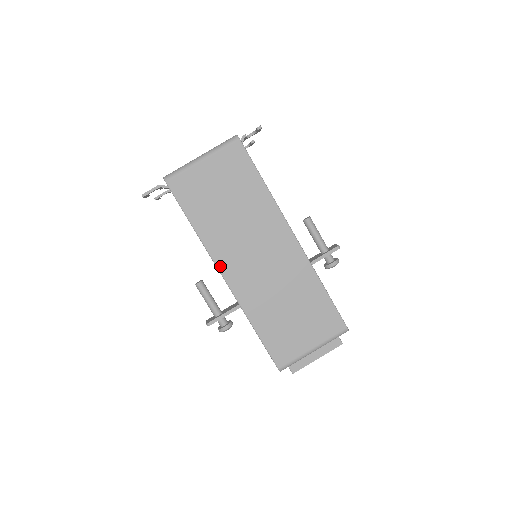
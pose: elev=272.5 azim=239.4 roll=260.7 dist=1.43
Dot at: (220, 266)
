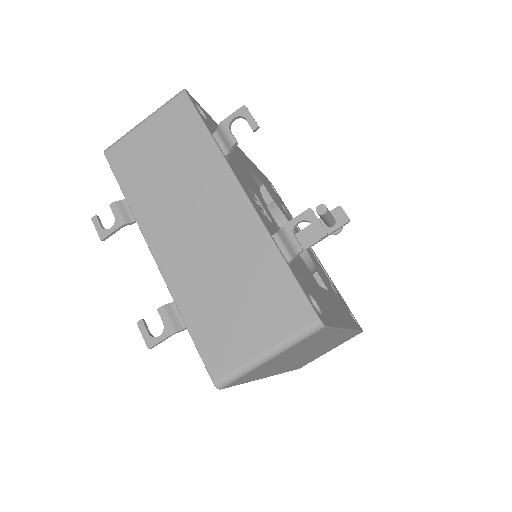
Dot at: (268, 376)
